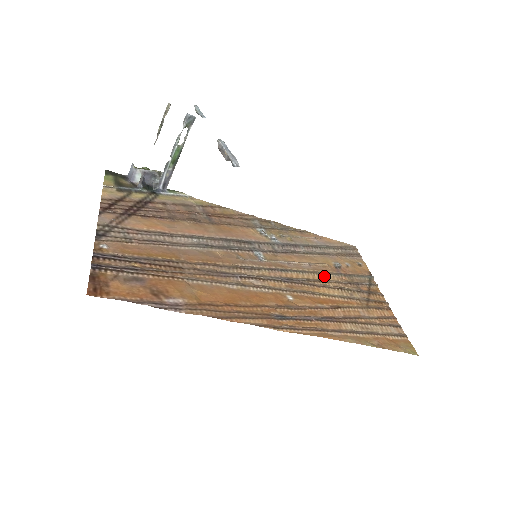
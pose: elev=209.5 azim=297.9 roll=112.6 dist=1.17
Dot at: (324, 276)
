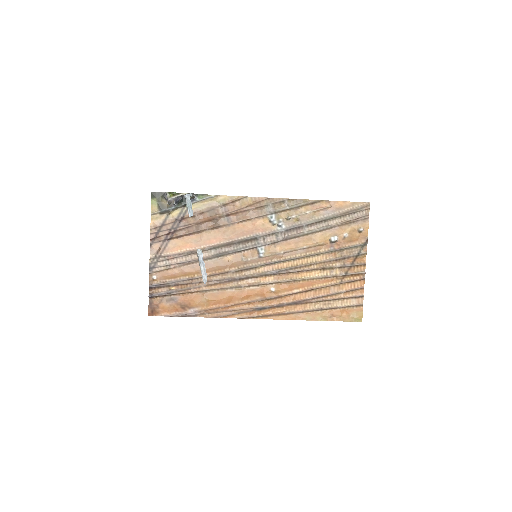
Dot at: (314, 257)
